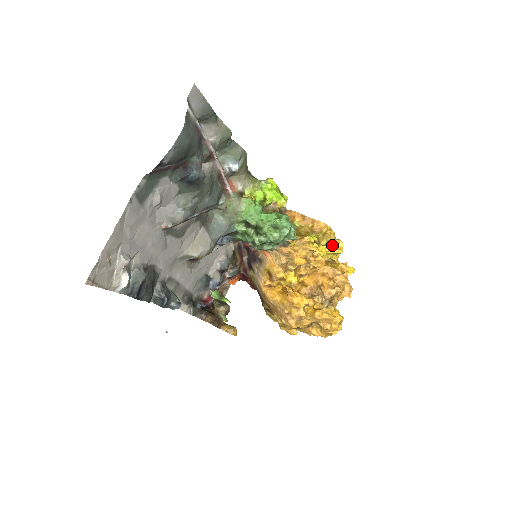
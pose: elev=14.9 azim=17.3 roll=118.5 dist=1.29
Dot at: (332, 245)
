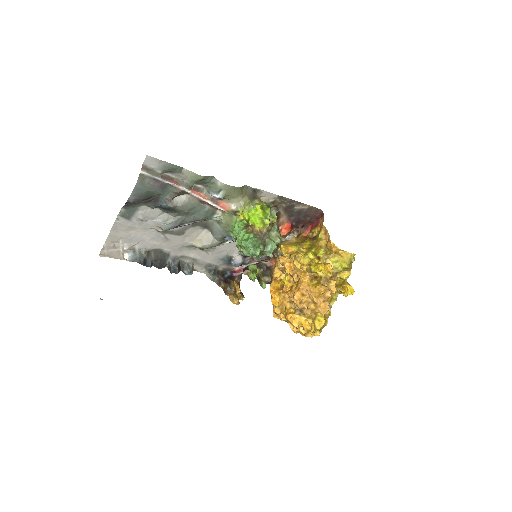
Dot at: (324, 267)
